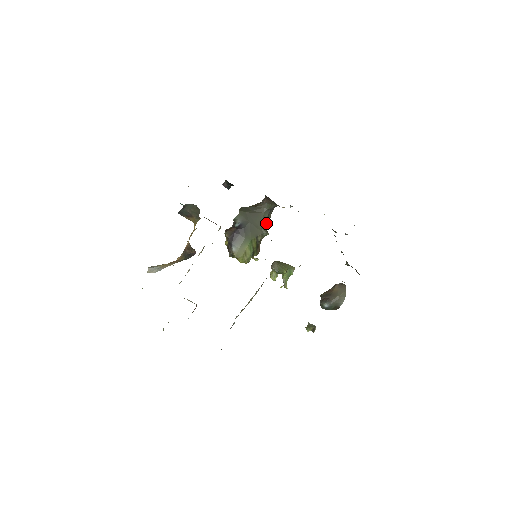
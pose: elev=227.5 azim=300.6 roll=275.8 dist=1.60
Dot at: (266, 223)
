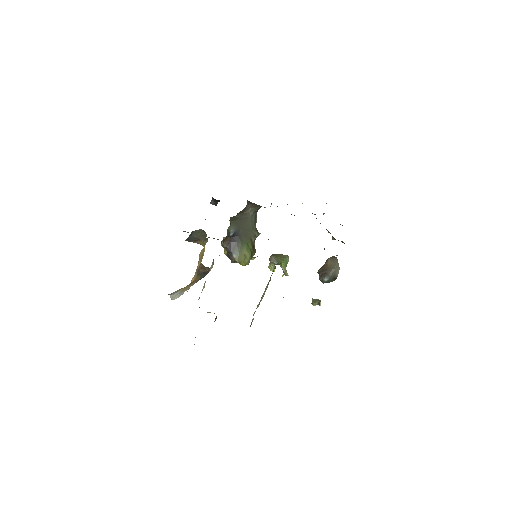
Dot at: (255, 225)
